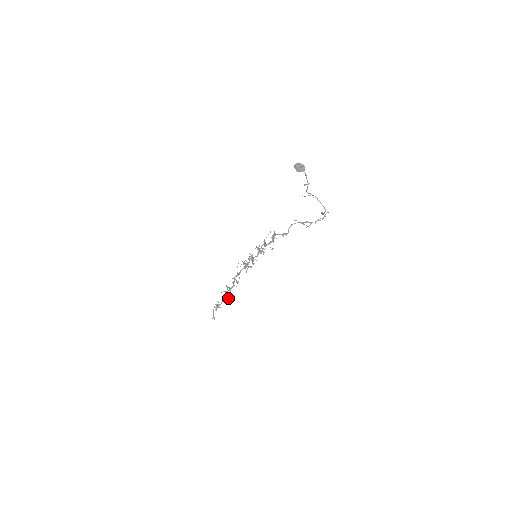
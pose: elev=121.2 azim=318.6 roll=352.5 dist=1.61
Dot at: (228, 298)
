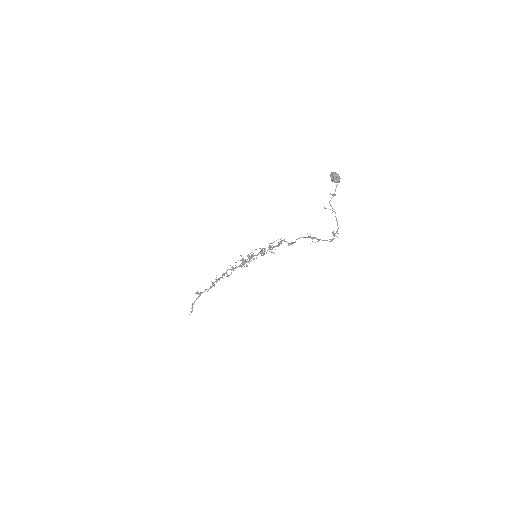
Dot at: occluded
